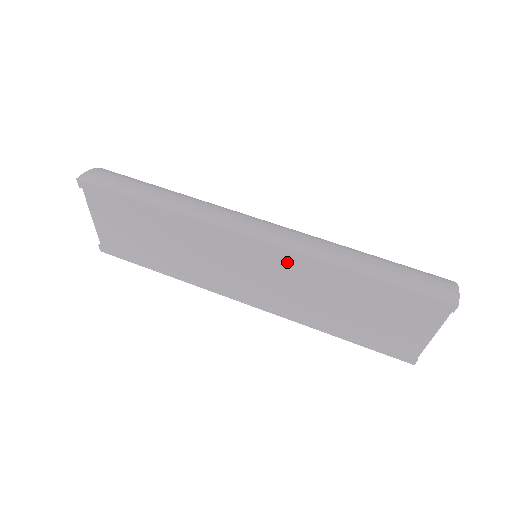
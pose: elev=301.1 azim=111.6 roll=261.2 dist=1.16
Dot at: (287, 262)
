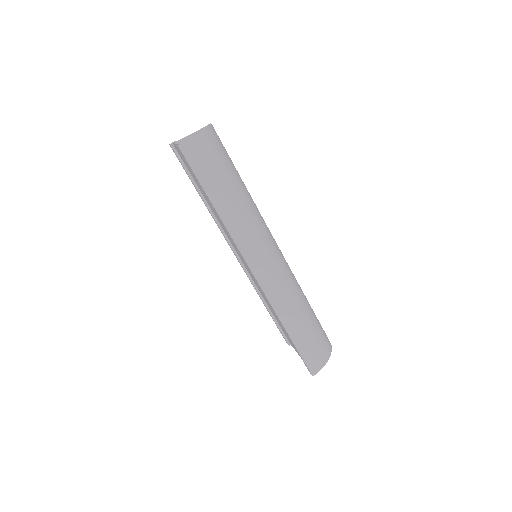
Dot at: occluded
